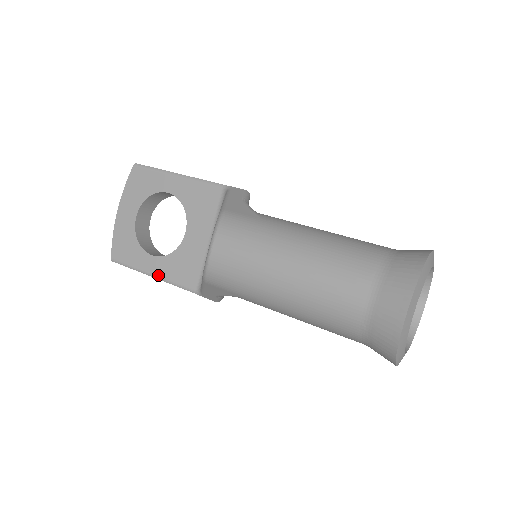
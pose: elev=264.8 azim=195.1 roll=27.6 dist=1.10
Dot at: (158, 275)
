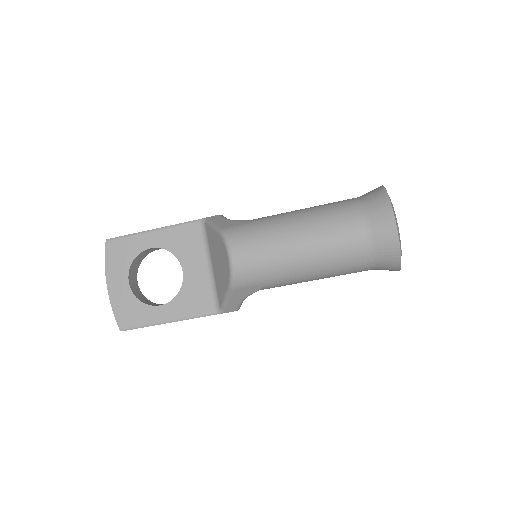
Dot at: (174, 318)
